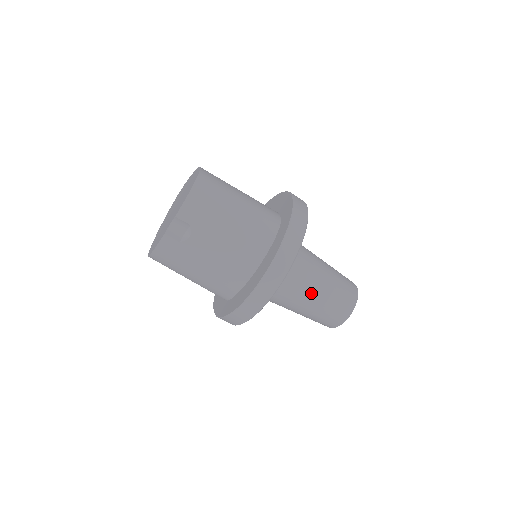
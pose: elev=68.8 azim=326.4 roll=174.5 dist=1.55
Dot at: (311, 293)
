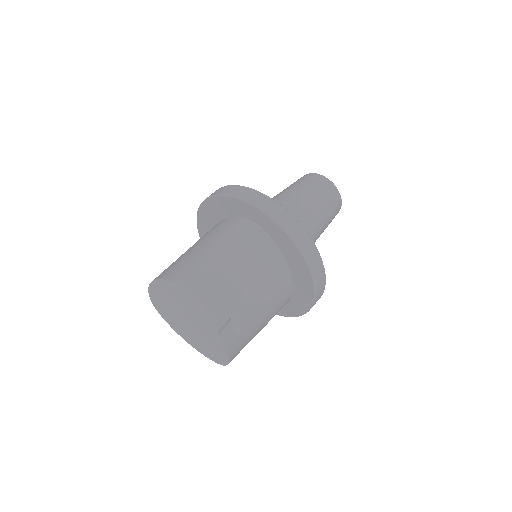
Dot at: (315, 222)
